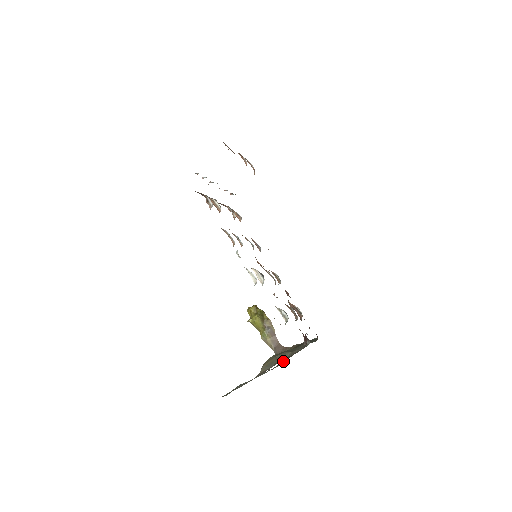
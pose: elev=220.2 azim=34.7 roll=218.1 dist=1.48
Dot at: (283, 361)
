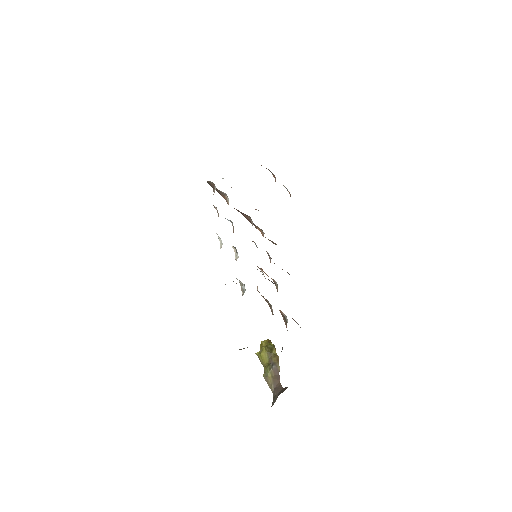
Dot at: occluded
